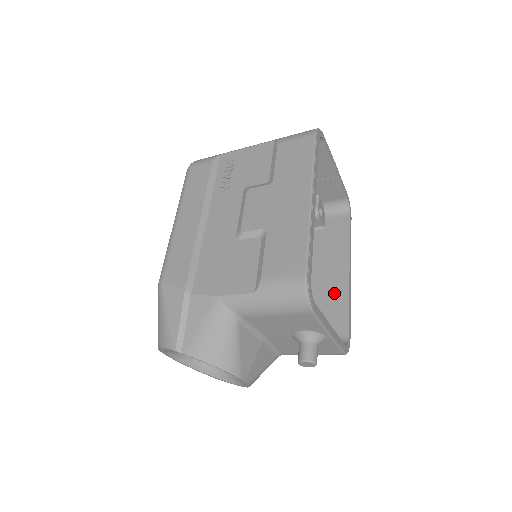
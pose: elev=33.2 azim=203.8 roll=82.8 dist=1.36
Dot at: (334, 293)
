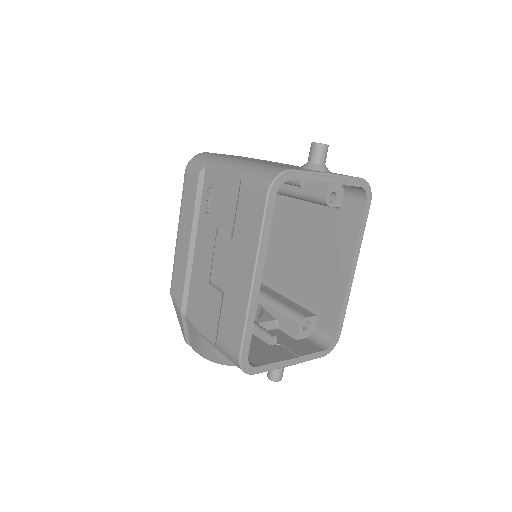
Dot at: (333, 290)
